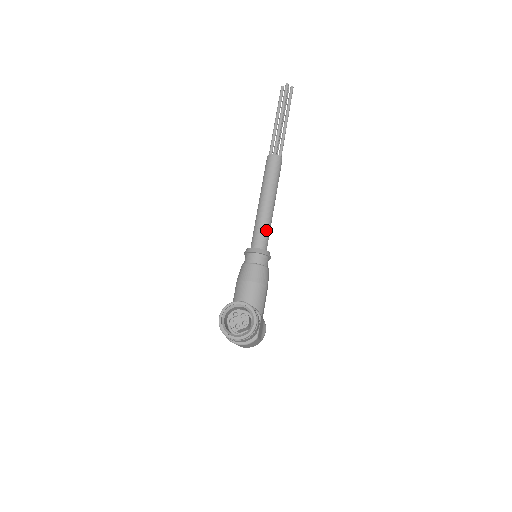
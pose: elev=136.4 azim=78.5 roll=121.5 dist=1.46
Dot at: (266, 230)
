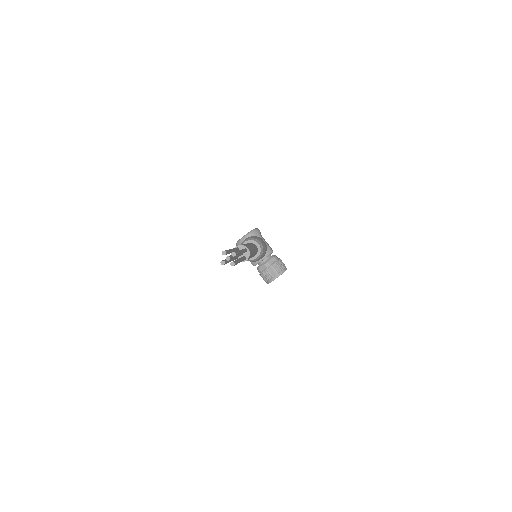
Dot at: occluded
